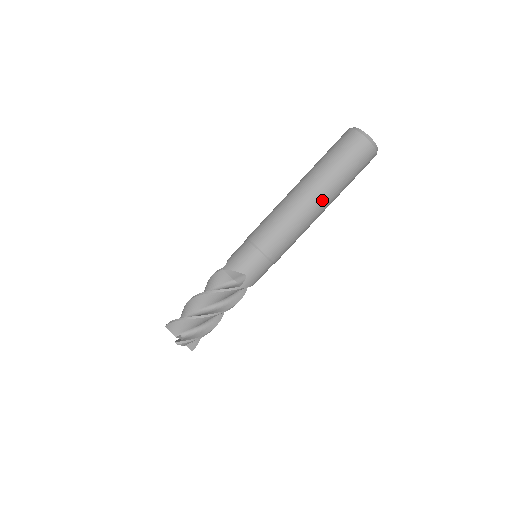
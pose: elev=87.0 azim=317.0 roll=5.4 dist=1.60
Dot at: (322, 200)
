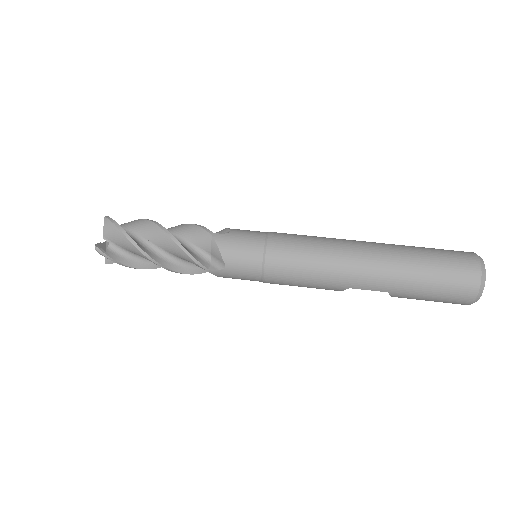
Dot at: (375, 250)
